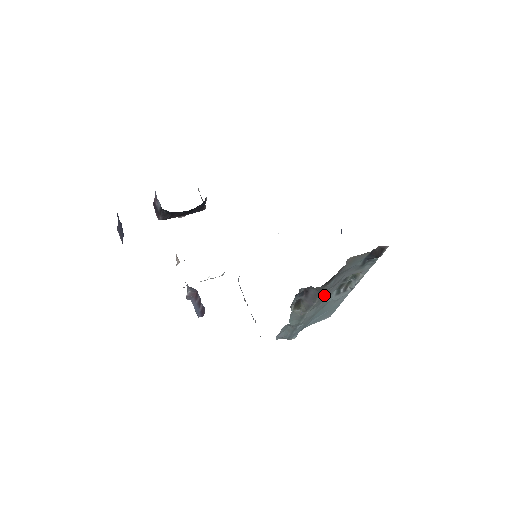
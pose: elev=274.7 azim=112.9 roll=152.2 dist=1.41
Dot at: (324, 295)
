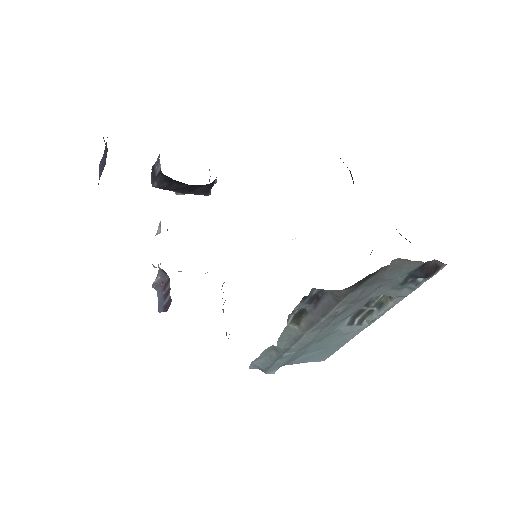
Dot at: (340, 310)
